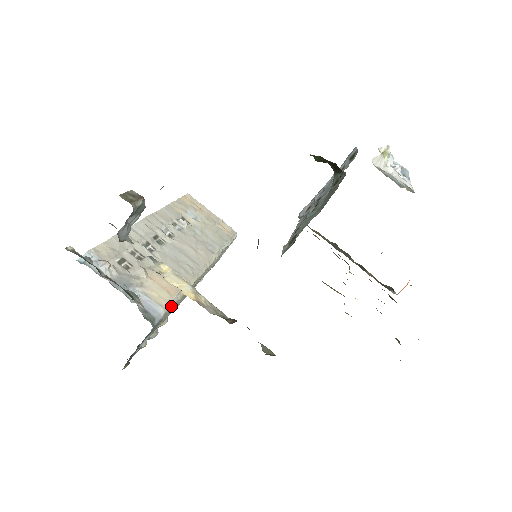
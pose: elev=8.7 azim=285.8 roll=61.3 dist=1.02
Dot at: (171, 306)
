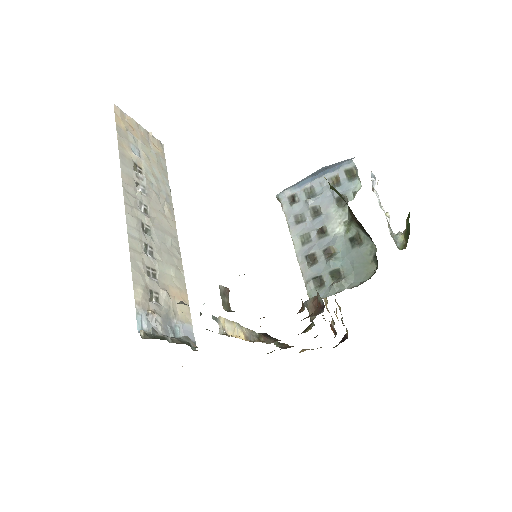
Dot at: (189, 313)
